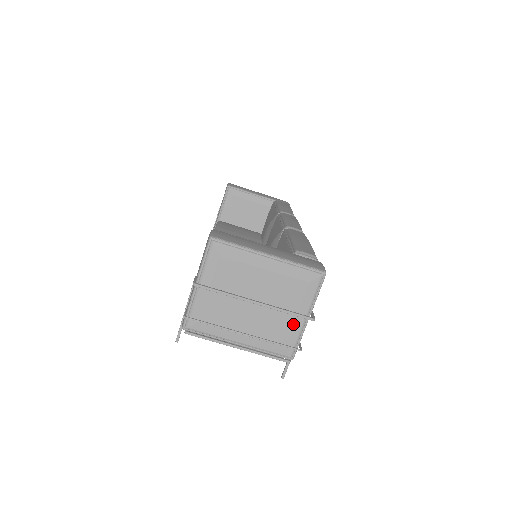
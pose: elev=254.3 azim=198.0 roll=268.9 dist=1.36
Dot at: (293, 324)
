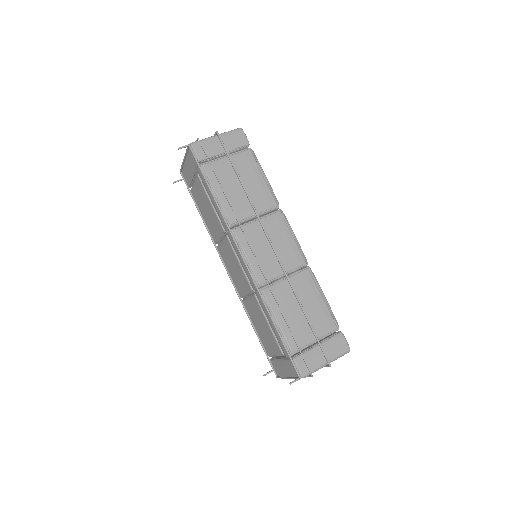
Dot at: occluded
